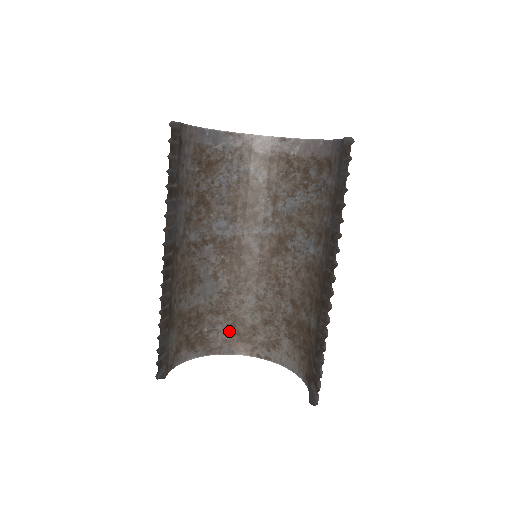
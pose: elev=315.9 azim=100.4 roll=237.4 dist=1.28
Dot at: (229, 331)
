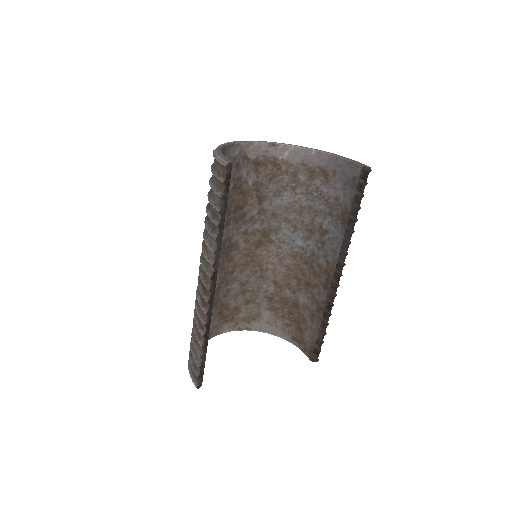
Dot at: (217, 318)
